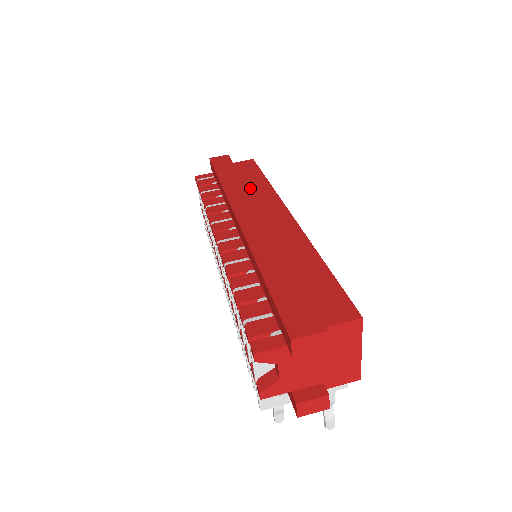
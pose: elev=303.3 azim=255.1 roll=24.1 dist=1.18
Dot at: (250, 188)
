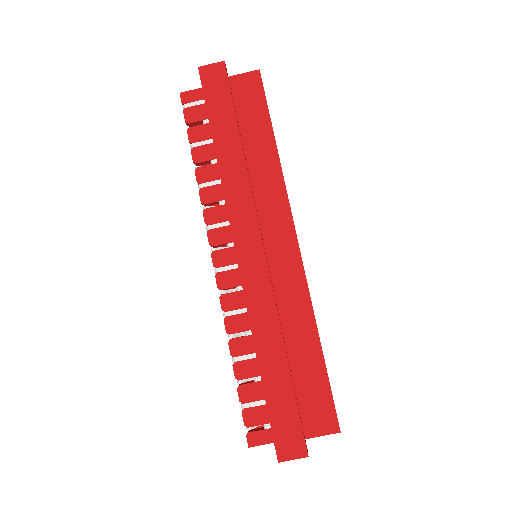
Dot at: (253, 163)
